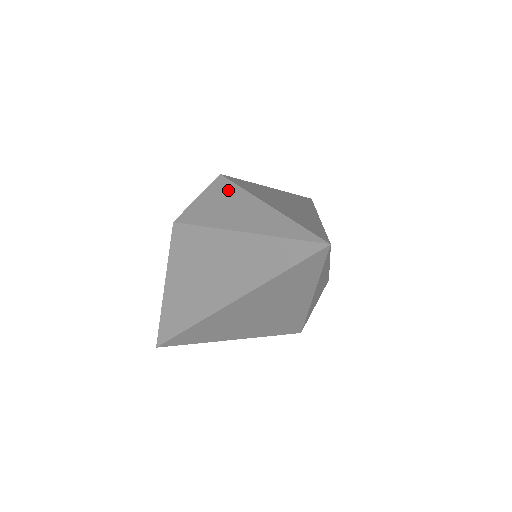
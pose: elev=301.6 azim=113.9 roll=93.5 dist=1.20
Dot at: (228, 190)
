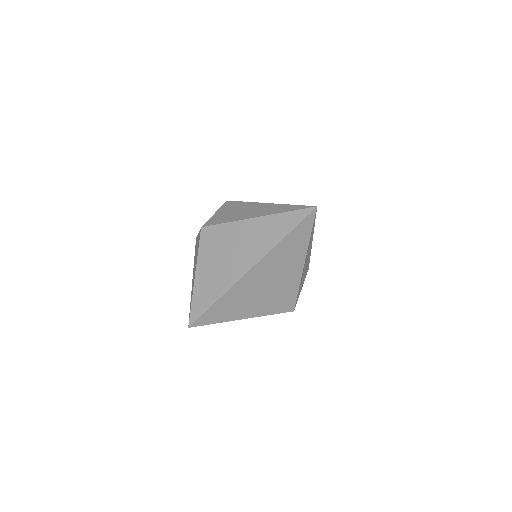
Dot at: (237, 205)
